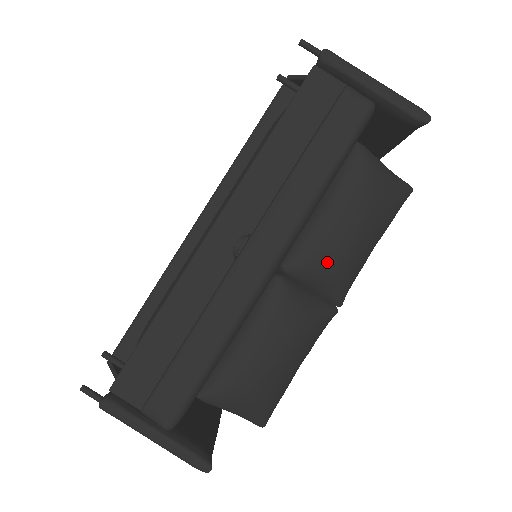
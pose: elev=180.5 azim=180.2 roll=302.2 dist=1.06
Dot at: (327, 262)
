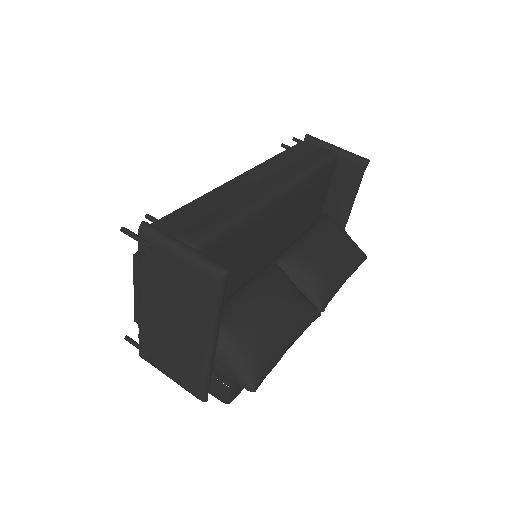
Dot at: (311, 262)
